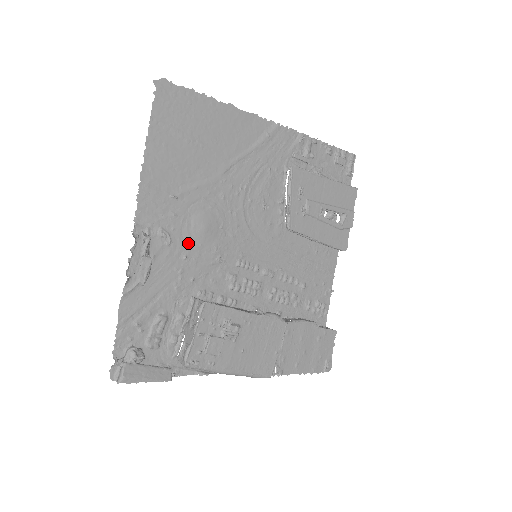
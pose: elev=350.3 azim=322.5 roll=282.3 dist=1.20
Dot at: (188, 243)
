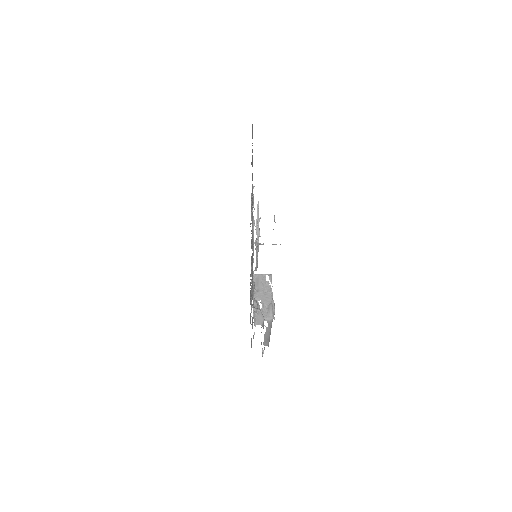
Dot at: occluded
